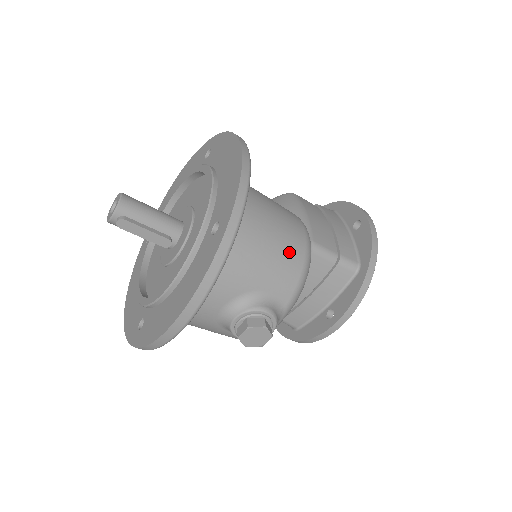
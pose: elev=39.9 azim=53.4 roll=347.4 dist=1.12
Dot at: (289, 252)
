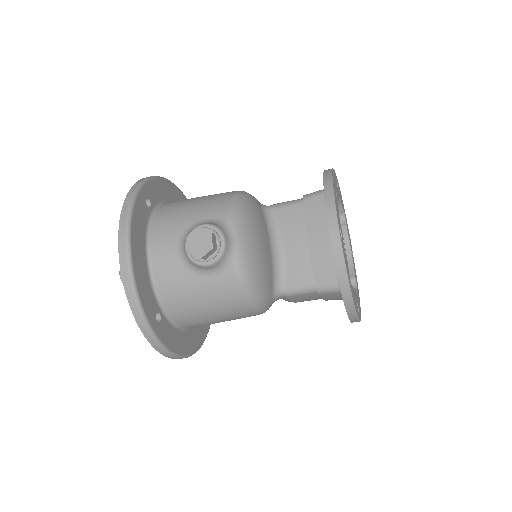
Dot at: (216, 197)
